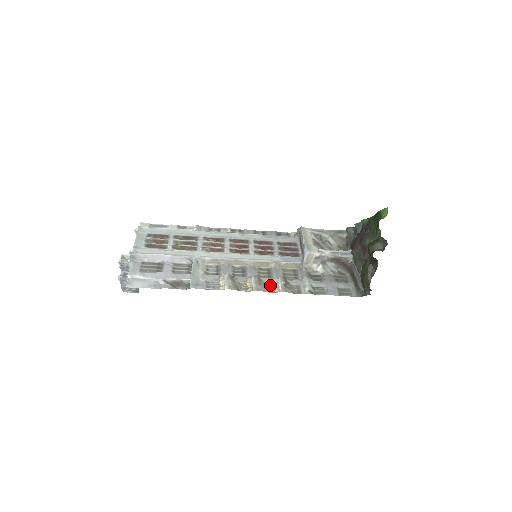
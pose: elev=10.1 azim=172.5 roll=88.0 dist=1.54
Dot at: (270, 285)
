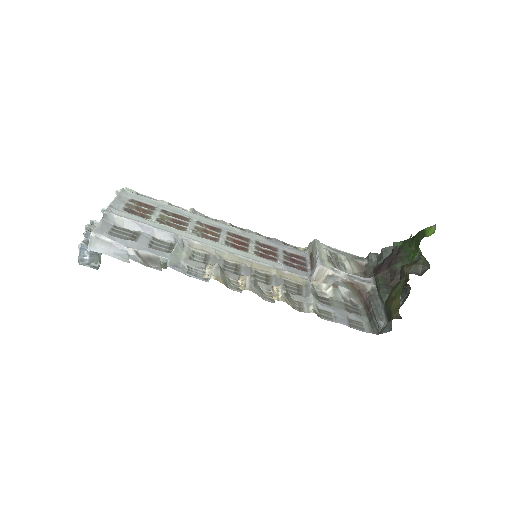
Dot at: (266, 292)
